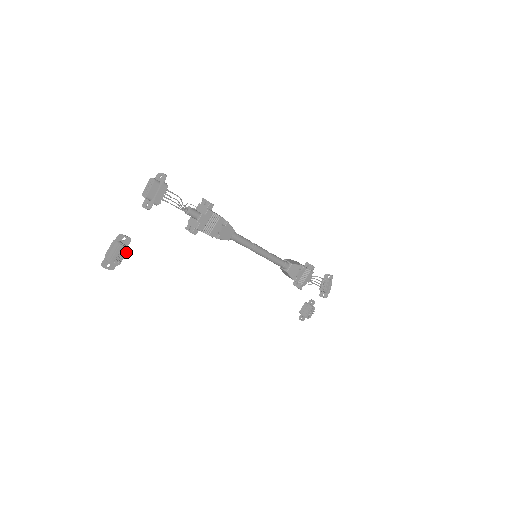
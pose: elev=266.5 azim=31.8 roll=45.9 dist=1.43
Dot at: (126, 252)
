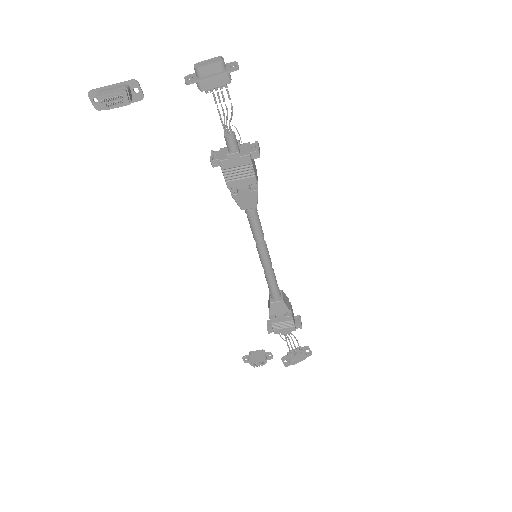
Dot at: (124, 104)
